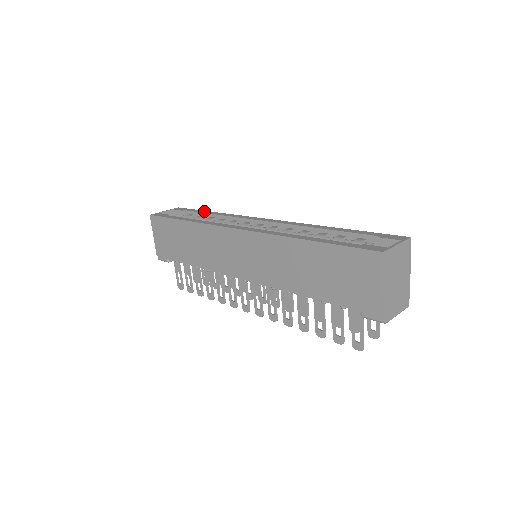
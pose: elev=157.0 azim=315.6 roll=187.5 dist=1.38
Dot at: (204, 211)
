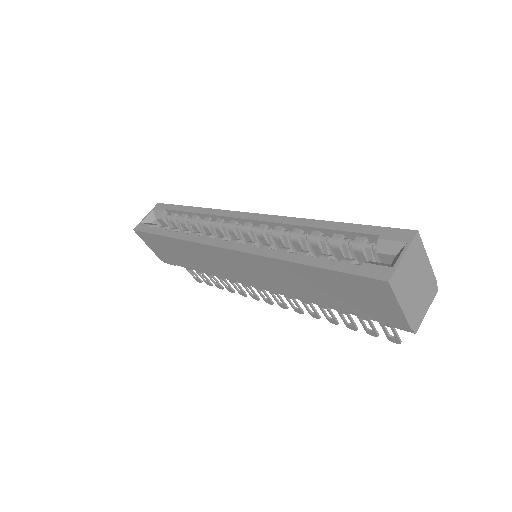
Dot at: (184, 207)
